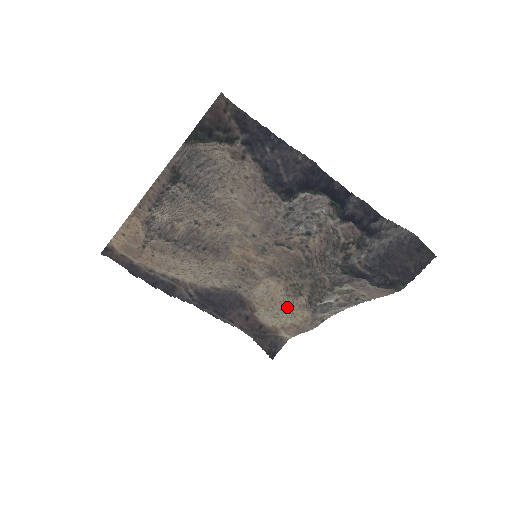
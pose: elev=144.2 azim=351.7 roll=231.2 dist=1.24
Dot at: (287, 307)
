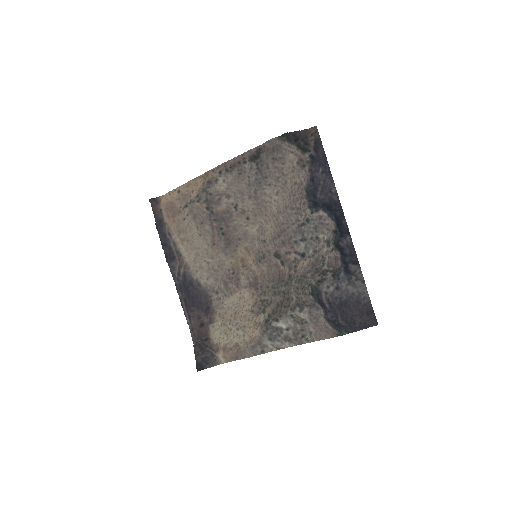
Dot at: (244, 323)
